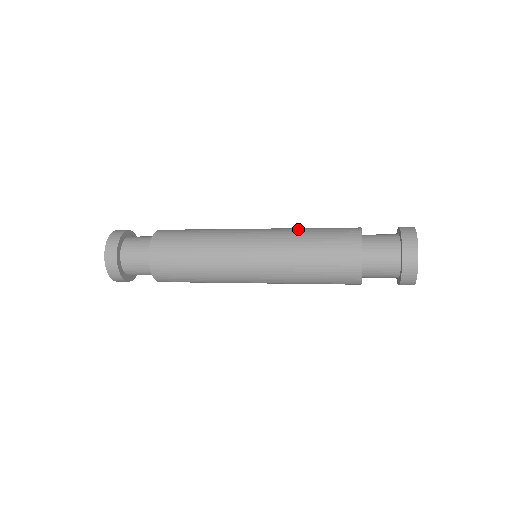
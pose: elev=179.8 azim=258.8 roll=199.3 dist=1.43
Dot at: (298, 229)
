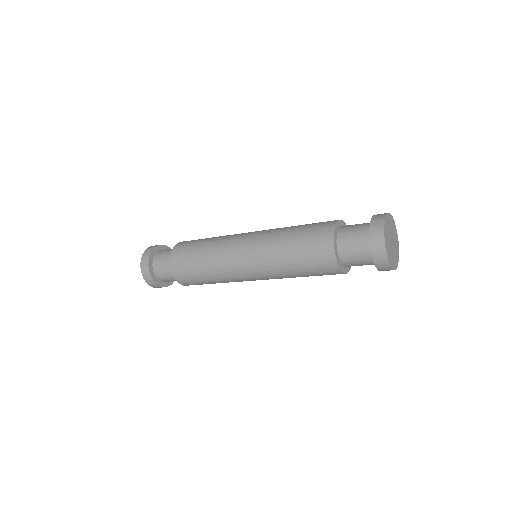
Dot at: (279, 238)
